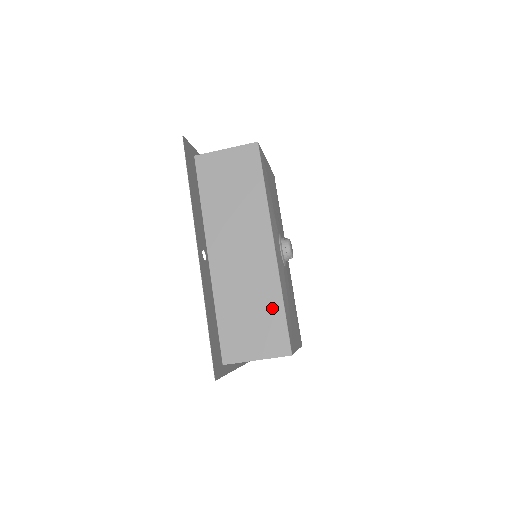
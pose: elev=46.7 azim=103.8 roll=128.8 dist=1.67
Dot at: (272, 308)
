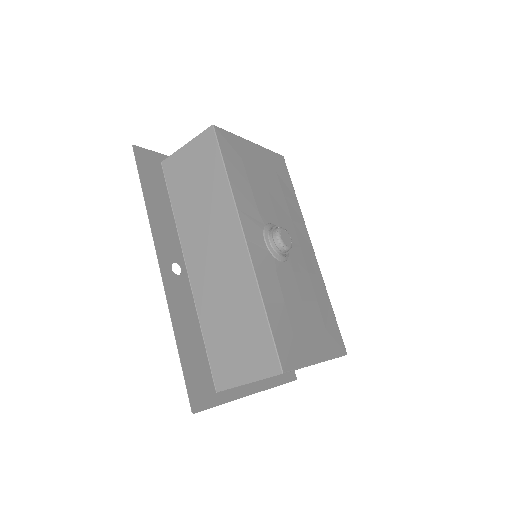
Dot at: (254, 317)
